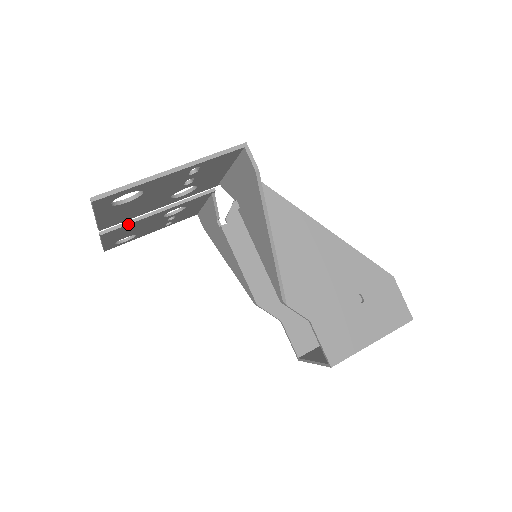
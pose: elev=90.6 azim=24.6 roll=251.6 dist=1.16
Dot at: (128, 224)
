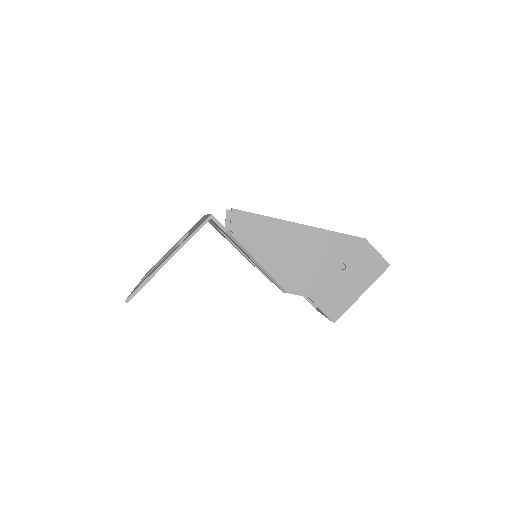
Dot at: occluded
